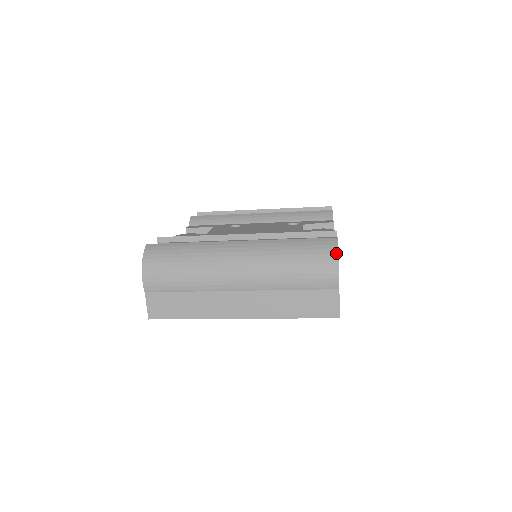
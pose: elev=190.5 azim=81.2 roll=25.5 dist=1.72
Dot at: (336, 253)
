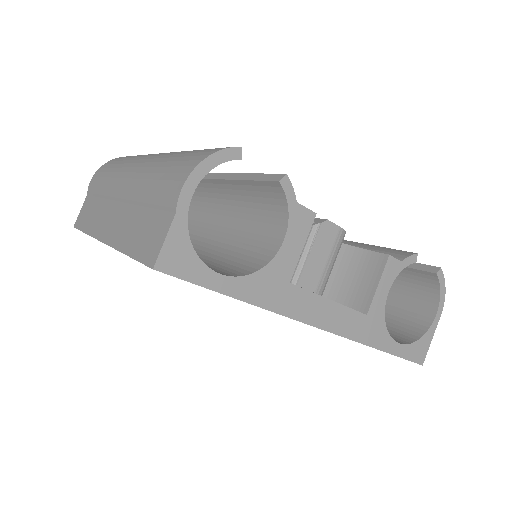
Dot at: (209, 154)
